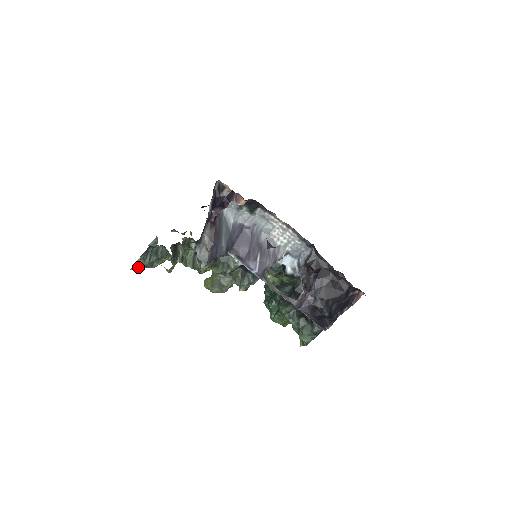
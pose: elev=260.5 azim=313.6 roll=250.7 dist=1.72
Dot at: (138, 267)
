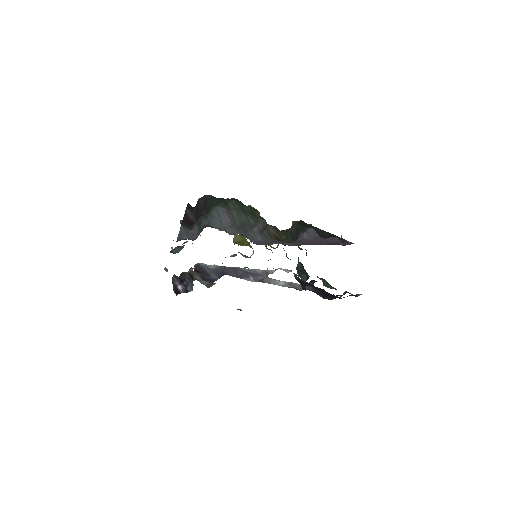
Dot at: occluded
